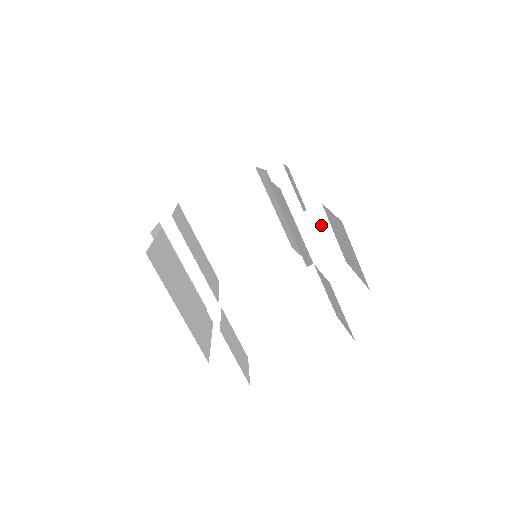
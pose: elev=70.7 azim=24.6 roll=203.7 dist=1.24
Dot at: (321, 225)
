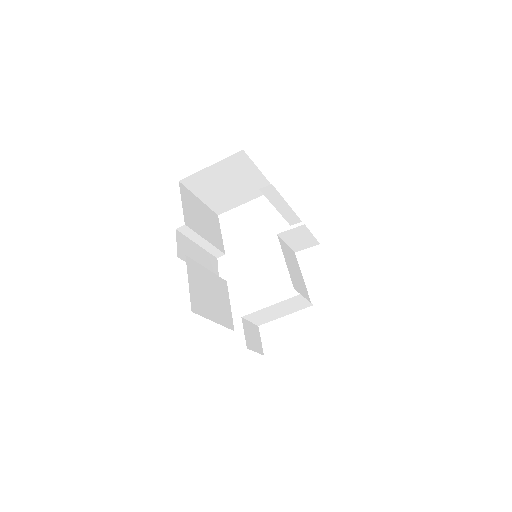
Dot at: (303, 233)
